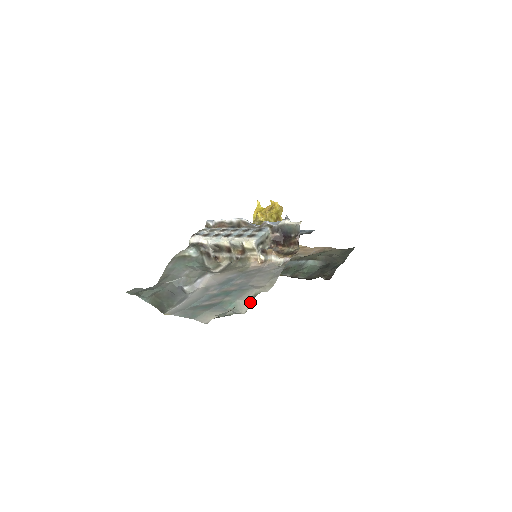
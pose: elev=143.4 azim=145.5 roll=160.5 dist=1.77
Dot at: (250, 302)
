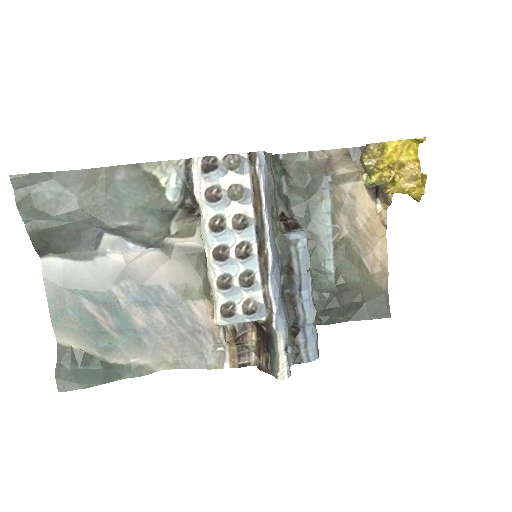
Dot at: (127, 365)
